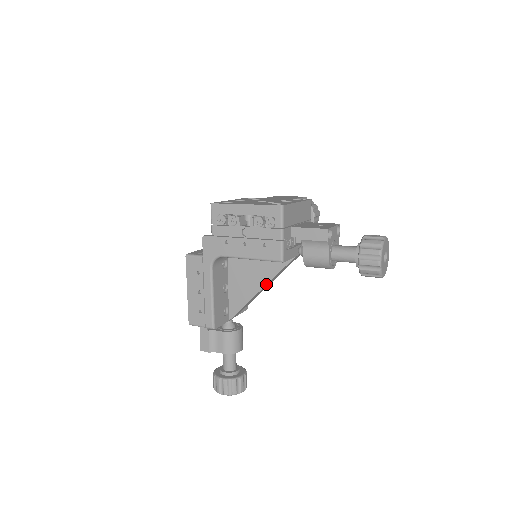
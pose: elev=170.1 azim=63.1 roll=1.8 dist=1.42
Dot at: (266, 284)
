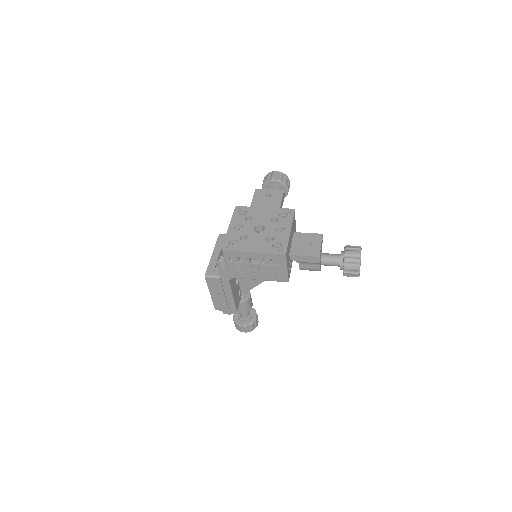
Dot at: occluded
